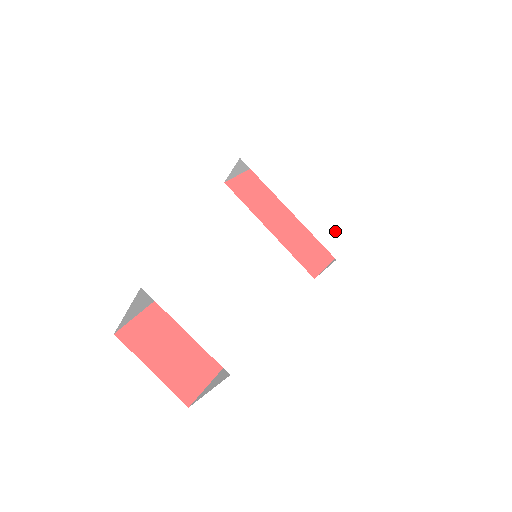
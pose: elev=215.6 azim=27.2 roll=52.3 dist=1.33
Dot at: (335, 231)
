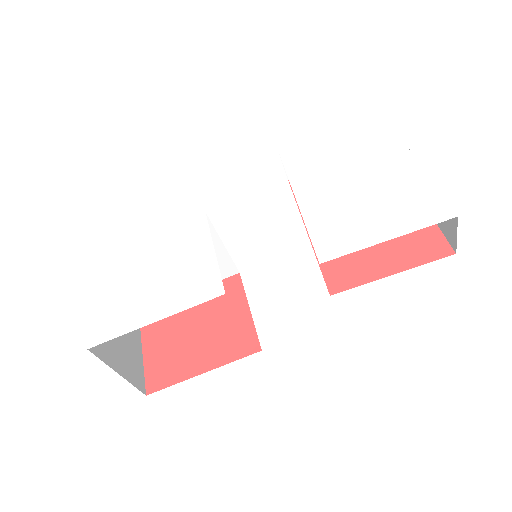
Dot at: (352, 227)
